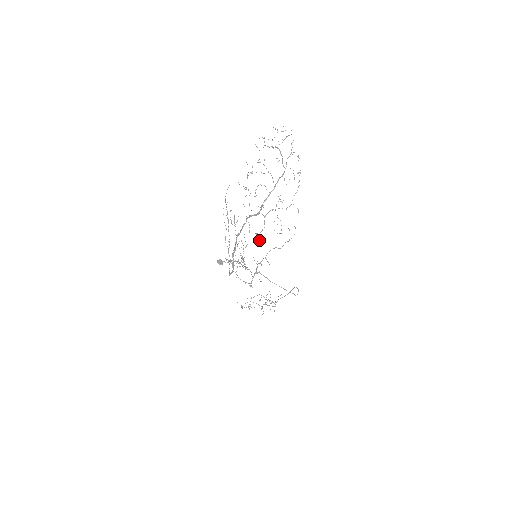
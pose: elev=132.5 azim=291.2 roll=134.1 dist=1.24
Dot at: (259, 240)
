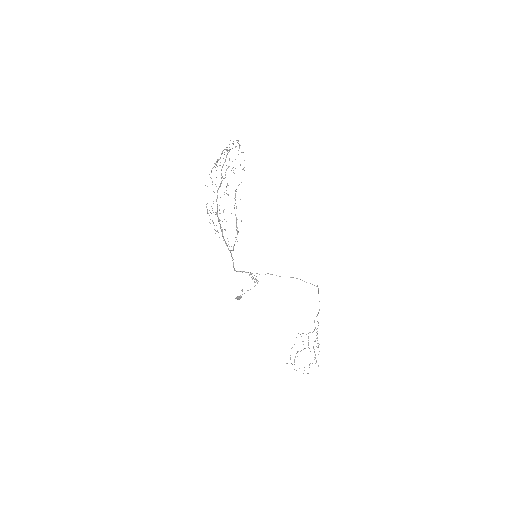
Dot at: (228, 194)
